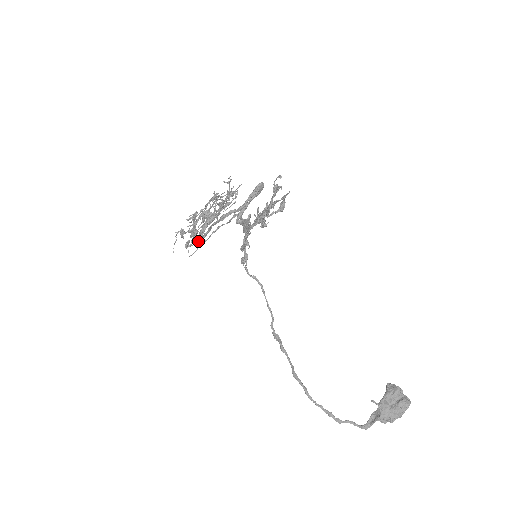
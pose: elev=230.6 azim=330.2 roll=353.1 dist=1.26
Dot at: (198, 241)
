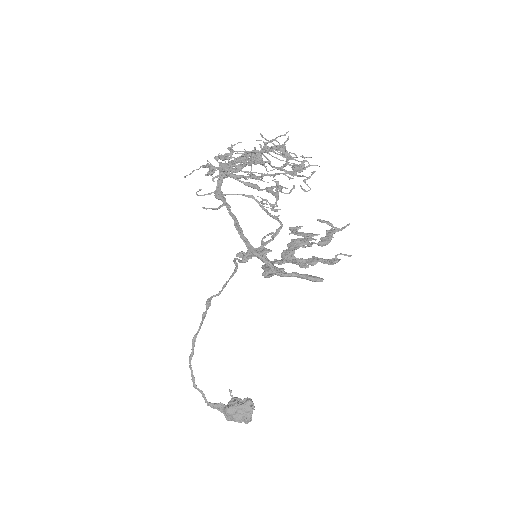
Dot at: (217, 209)
